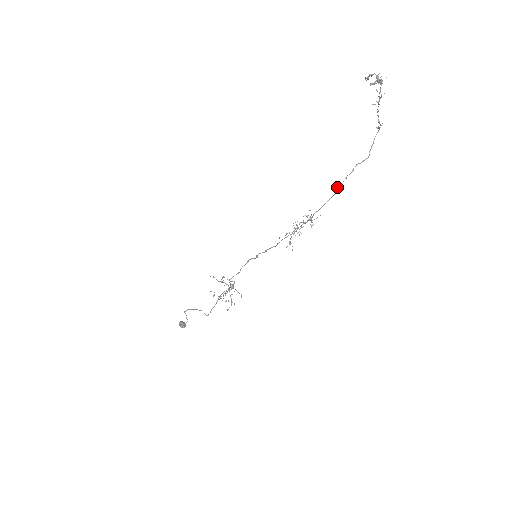
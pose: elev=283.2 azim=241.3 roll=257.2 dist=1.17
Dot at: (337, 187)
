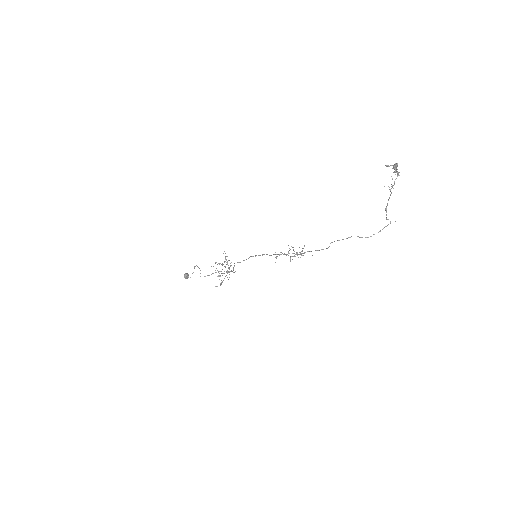
Dot at: occluded
